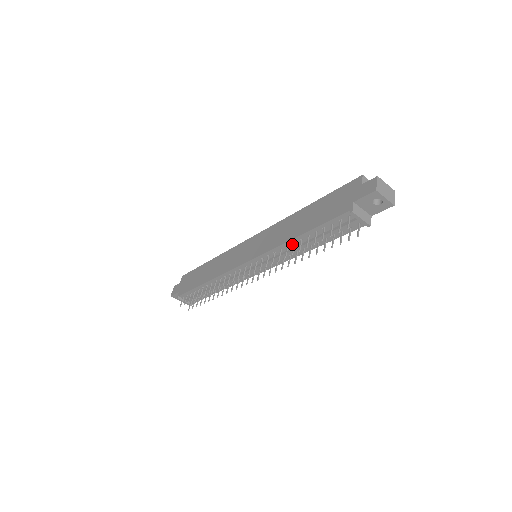
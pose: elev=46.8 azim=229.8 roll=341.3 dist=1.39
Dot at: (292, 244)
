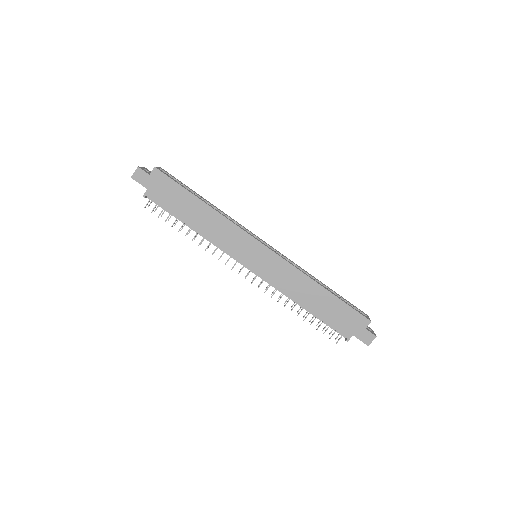
Dot at: (295, 300)
